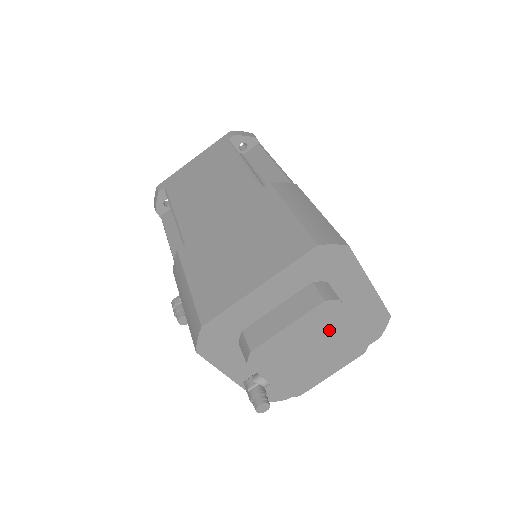
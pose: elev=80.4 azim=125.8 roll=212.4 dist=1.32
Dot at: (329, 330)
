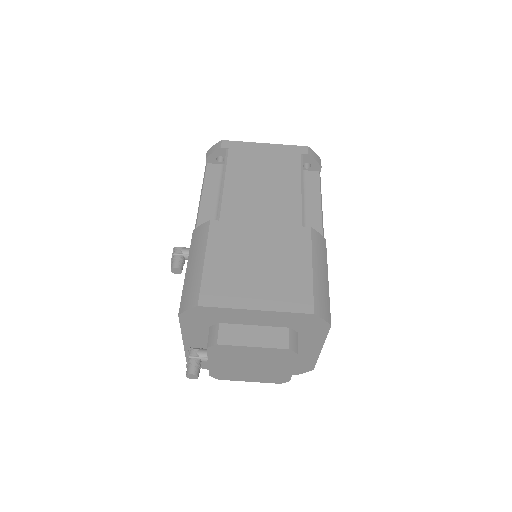
Dot at: (274, 362)
